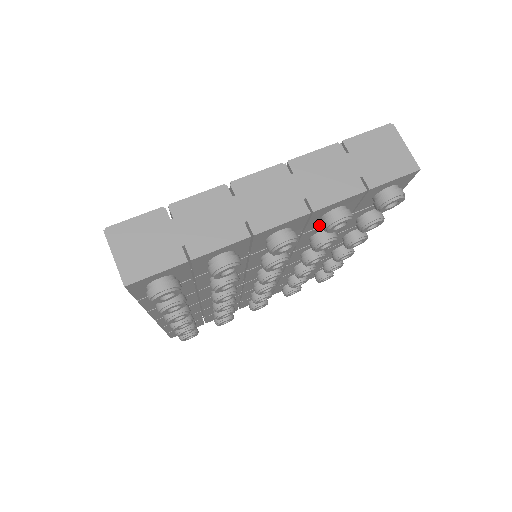
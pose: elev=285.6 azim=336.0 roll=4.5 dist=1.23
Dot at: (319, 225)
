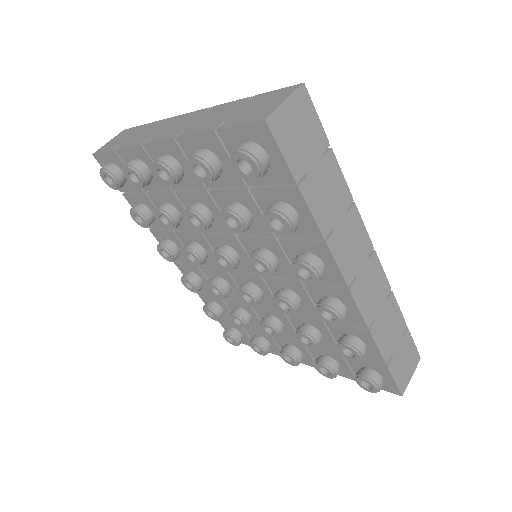
Dot at: (216, 183)
